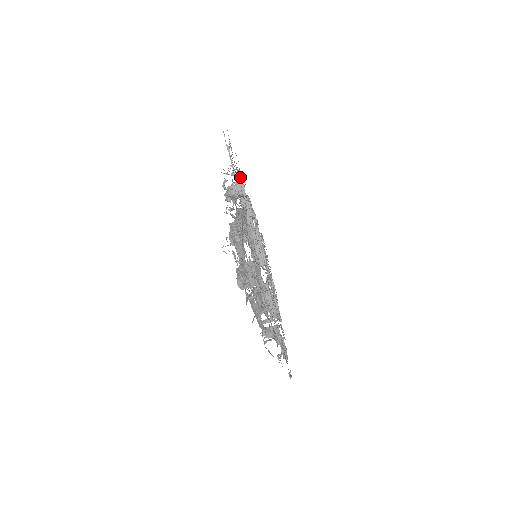
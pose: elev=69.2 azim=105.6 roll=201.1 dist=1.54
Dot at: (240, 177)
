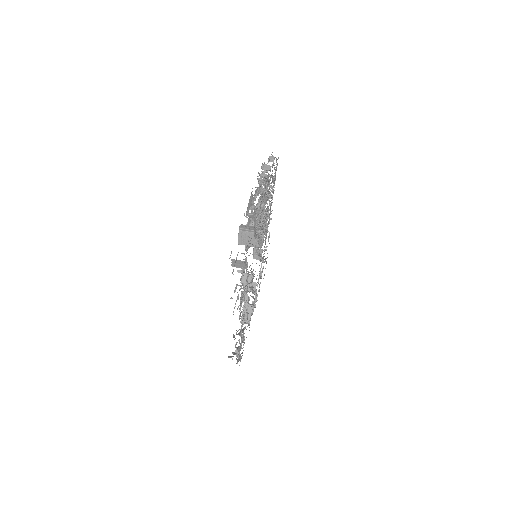
Dot at: (262, 271)
